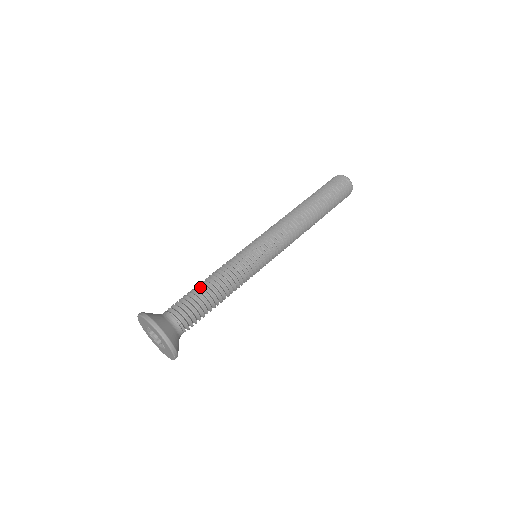
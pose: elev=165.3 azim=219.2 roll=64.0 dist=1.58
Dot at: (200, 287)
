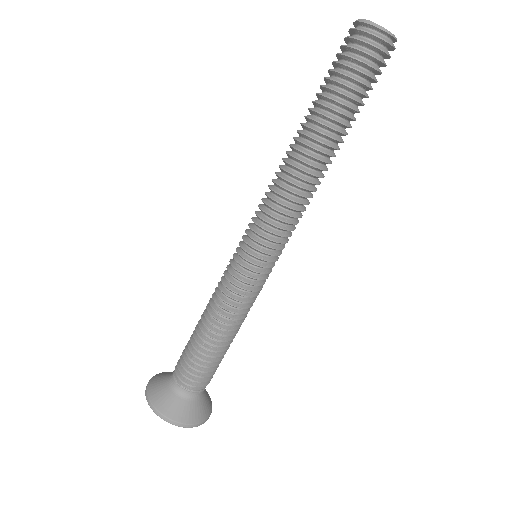
Dot at: (197, 334)
